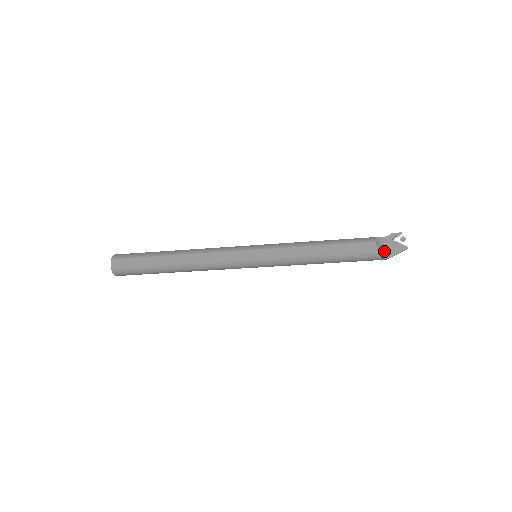
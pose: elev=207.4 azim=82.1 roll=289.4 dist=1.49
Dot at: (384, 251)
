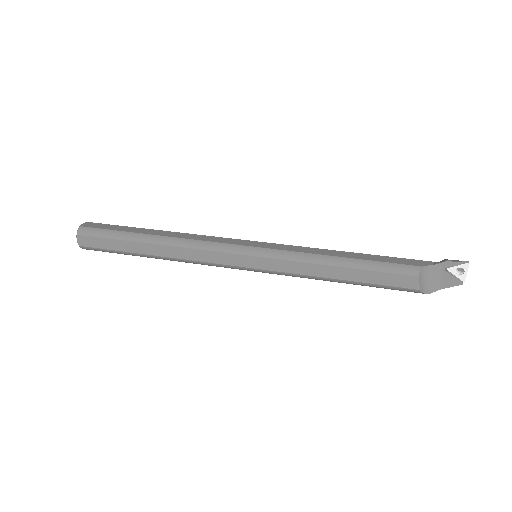
Dot at: (428, 284)
